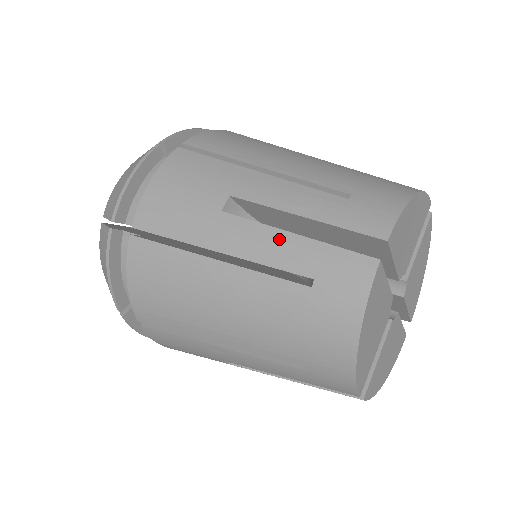
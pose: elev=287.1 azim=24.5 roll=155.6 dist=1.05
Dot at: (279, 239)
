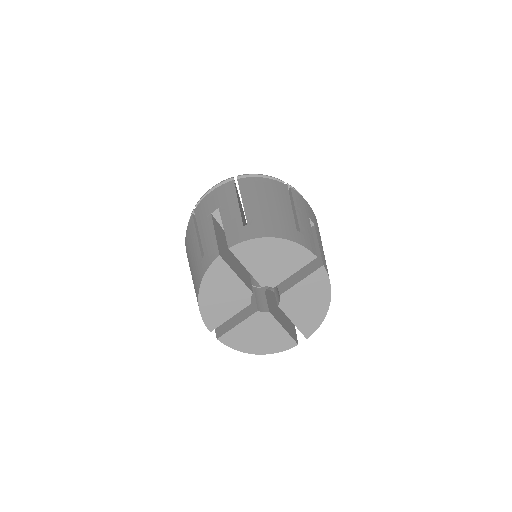
Dot at: (210, 233)
